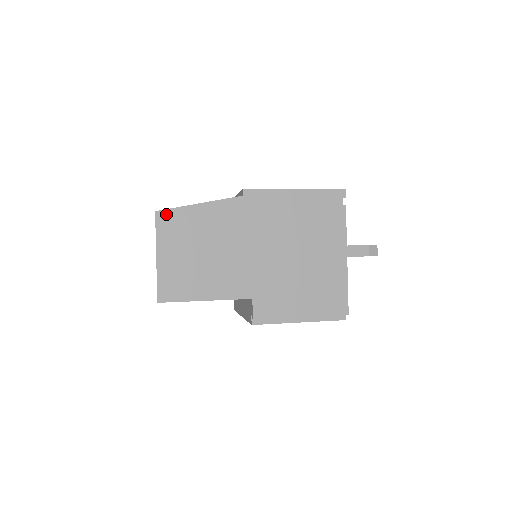
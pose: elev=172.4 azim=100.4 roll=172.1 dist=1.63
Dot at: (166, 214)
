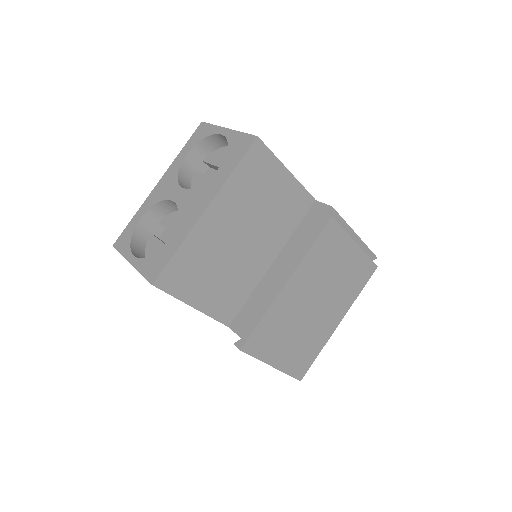
Dot at: occluded
